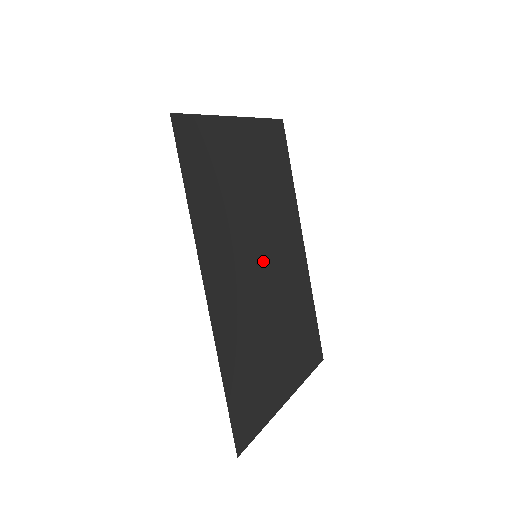
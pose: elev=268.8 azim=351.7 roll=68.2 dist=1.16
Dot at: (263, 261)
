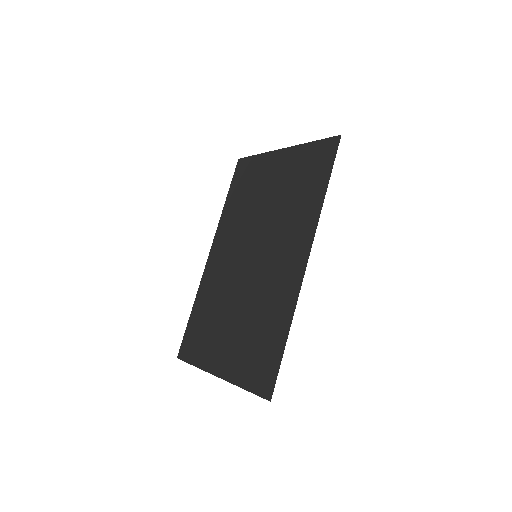
Dot at: occluded
